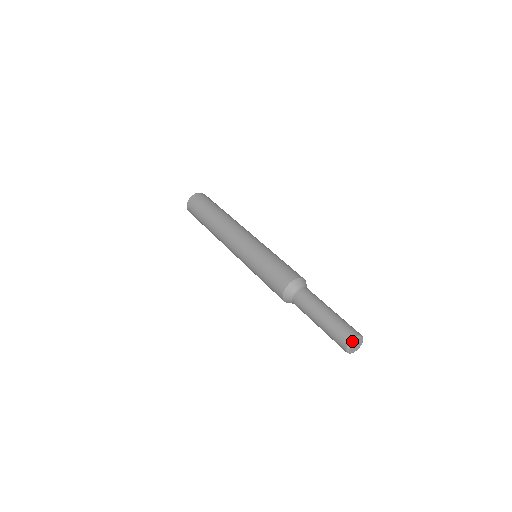
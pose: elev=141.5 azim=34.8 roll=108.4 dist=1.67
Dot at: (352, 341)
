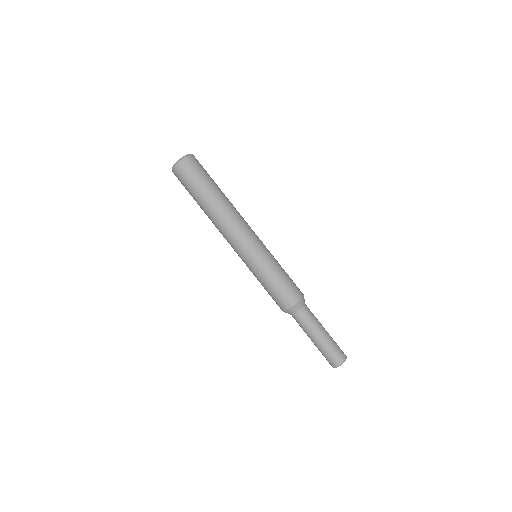
Dot at: (341, 364)
